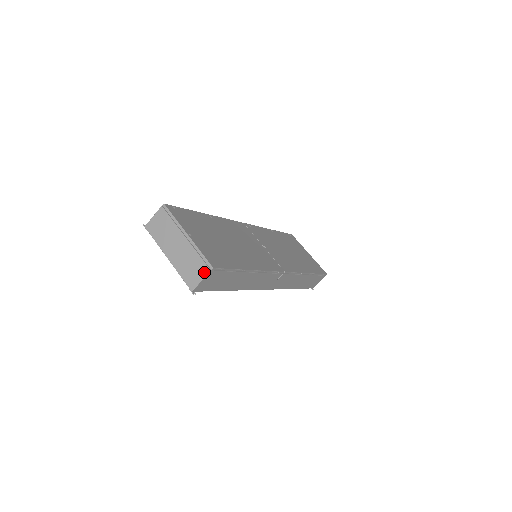
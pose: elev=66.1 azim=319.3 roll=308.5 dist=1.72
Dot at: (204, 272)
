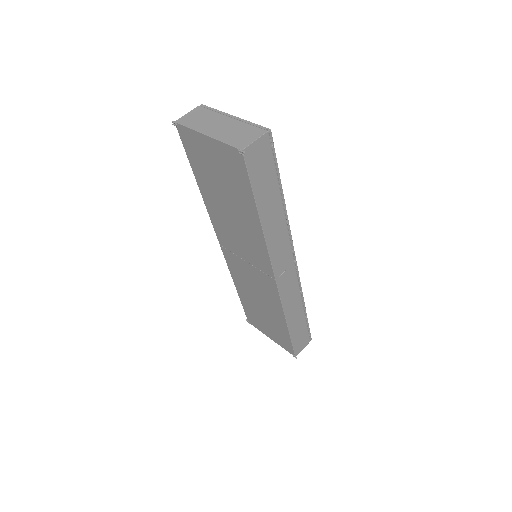
Dot at: (259, 133)
